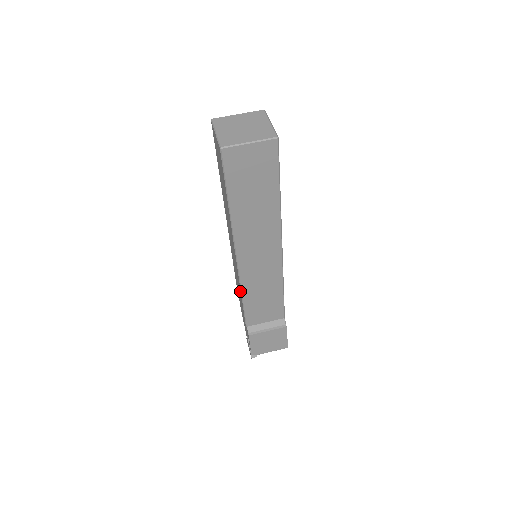
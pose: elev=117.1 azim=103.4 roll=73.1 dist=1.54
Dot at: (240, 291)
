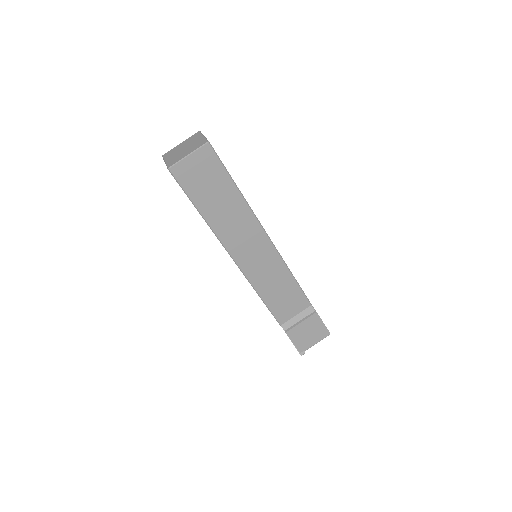
Dot at: (256, 292)
